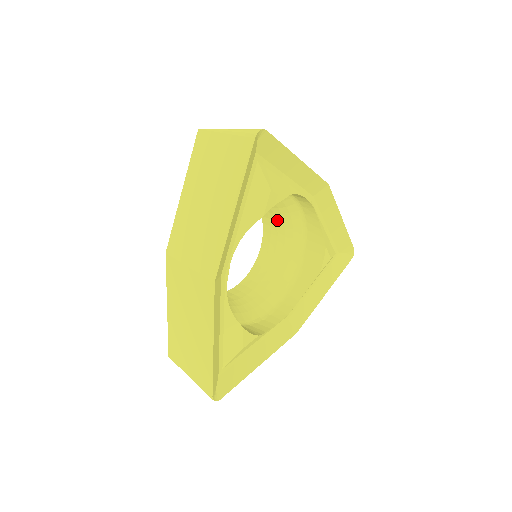
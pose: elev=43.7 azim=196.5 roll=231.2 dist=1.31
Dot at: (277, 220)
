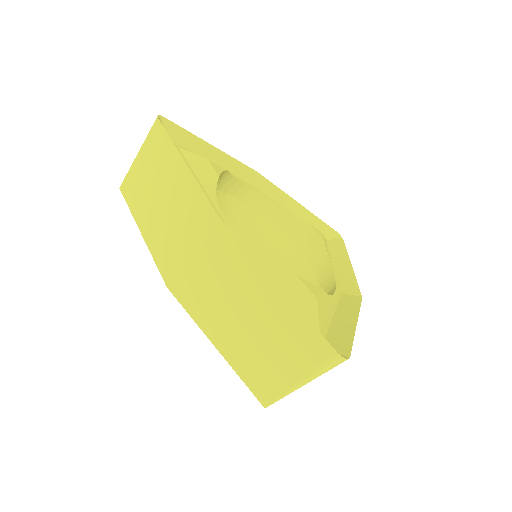
Dot at: (252, 243)
